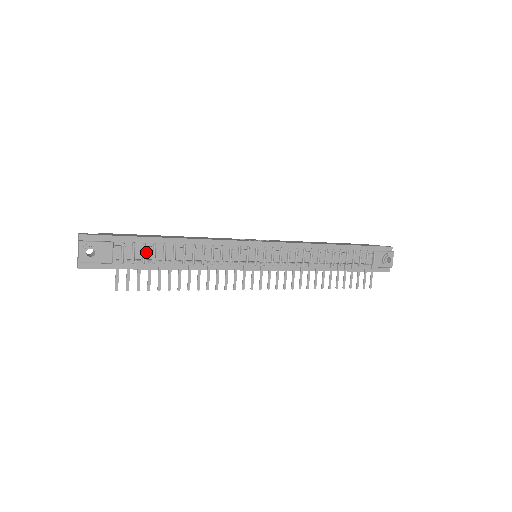
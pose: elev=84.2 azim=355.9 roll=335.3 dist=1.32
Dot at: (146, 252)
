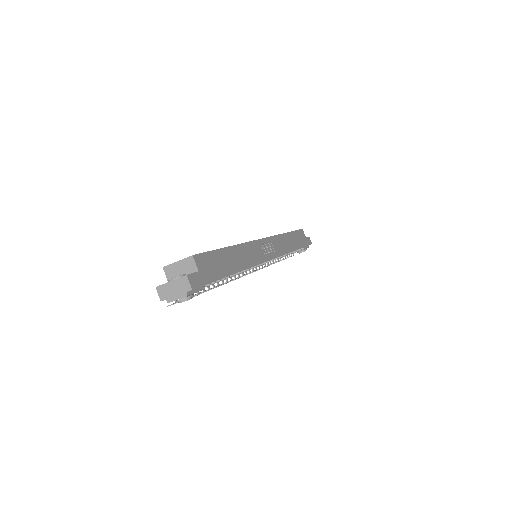
Dot at: occluded
